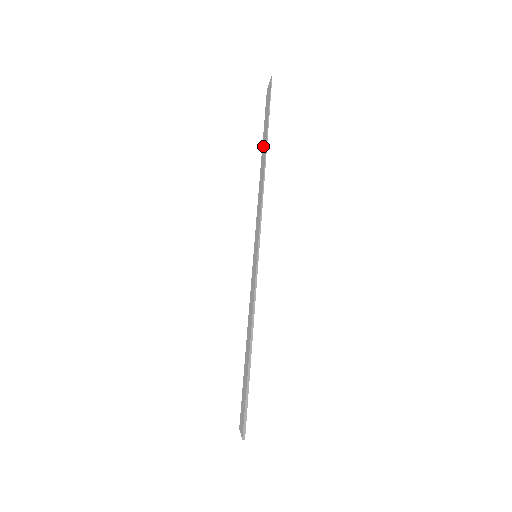
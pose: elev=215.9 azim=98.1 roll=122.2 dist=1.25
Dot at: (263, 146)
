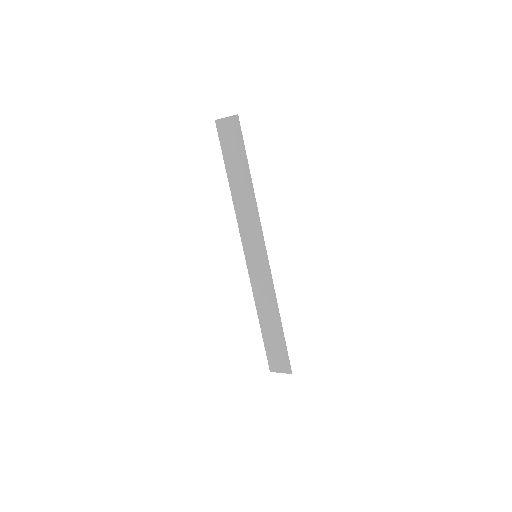
Dot at: (233, 171)
